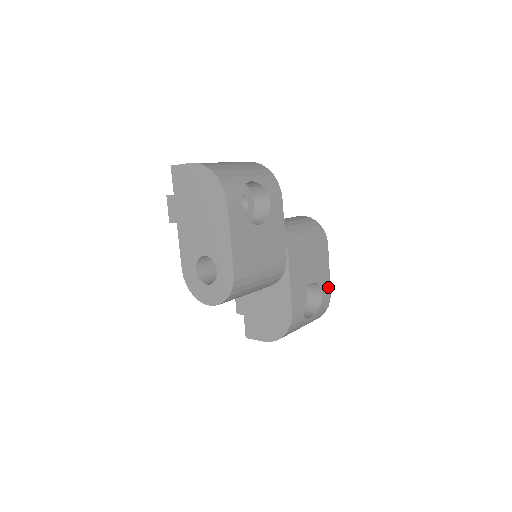
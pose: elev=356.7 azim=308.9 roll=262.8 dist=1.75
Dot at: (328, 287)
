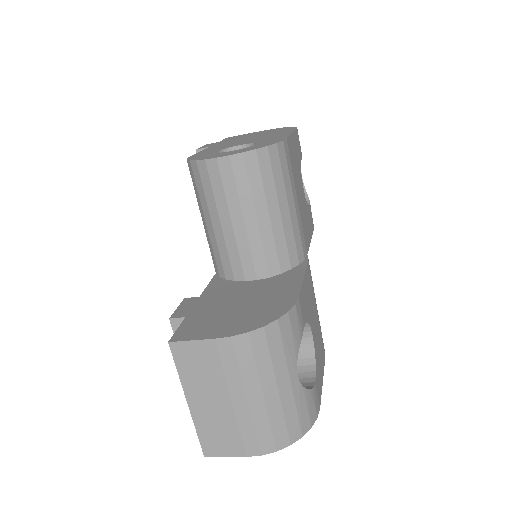
Dot at: (319, 394)
